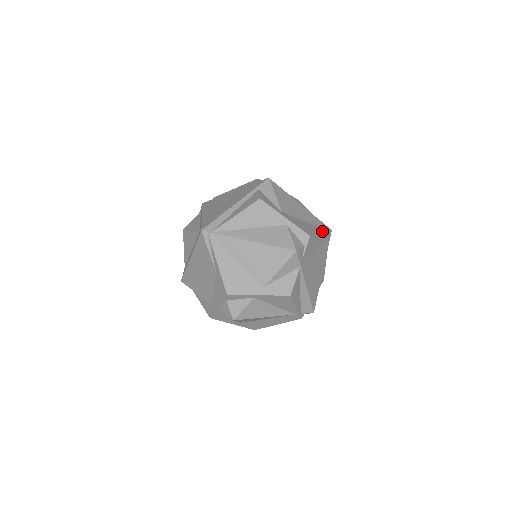
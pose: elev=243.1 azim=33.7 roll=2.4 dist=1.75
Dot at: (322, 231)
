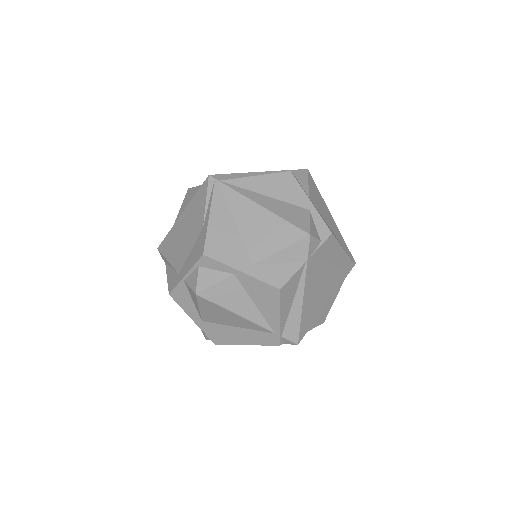
Dot at: occluded
